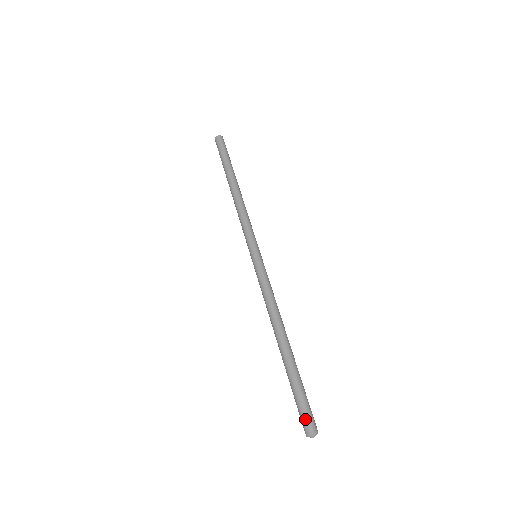
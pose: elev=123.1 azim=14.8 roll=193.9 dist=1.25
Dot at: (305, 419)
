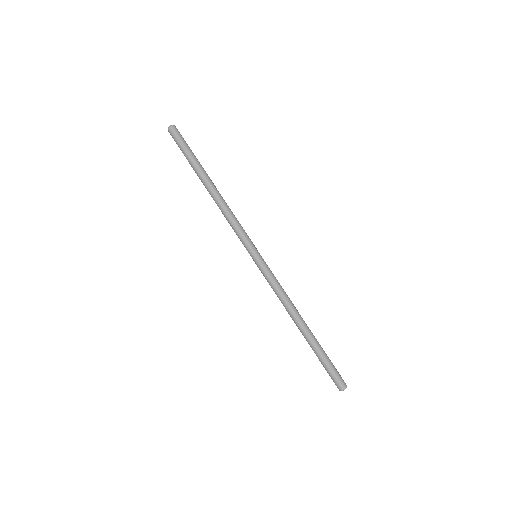
Dot at: (340, 379)
